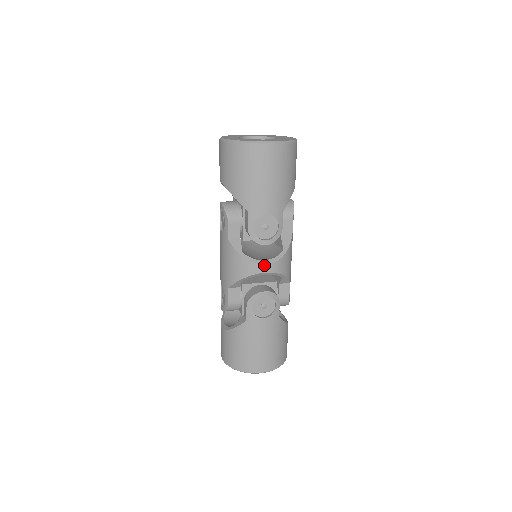
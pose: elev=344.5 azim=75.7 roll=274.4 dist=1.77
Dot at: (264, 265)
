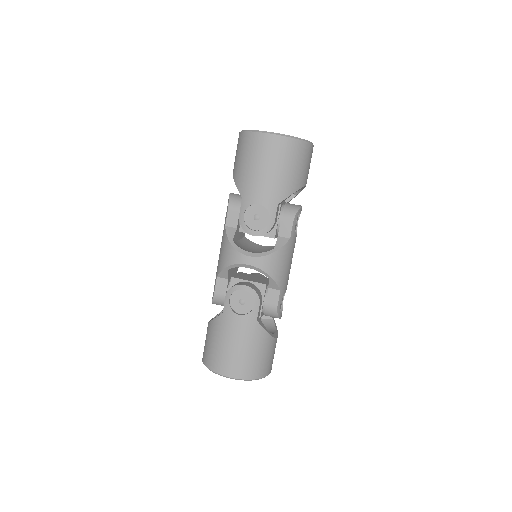
Dot at: (248, 256)
